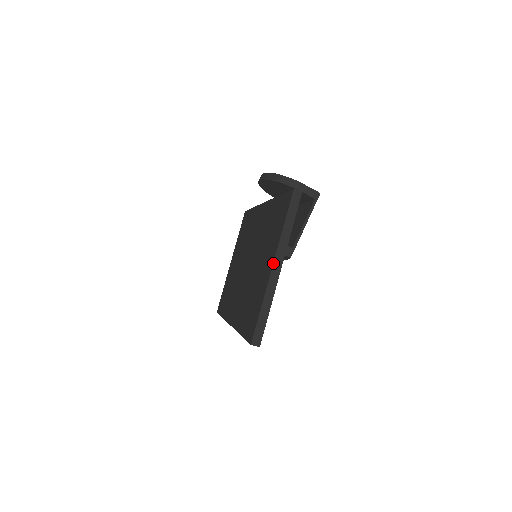
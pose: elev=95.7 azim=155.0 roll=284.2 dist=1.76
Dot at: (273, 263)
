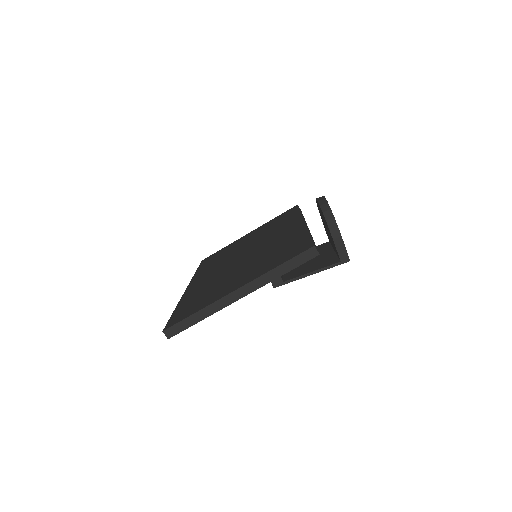
Dot at: (239, 288)
